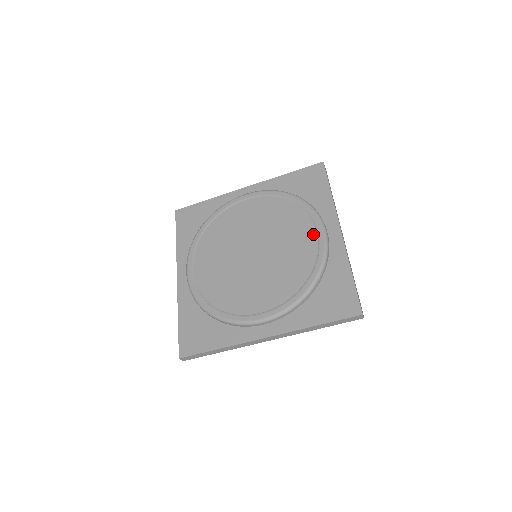
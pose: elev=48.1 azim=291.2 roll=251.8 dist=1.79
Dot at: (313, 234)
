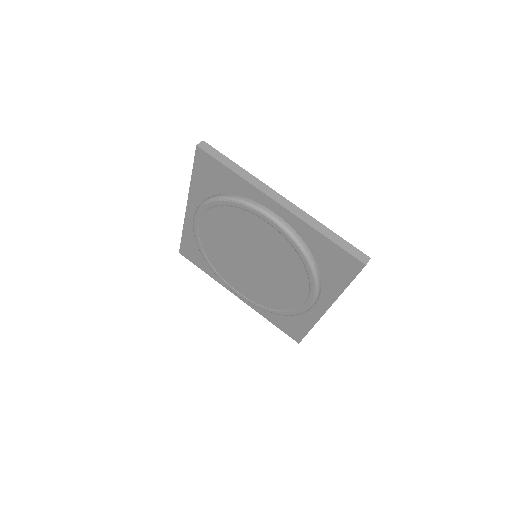
Dot at: (266, 226)
